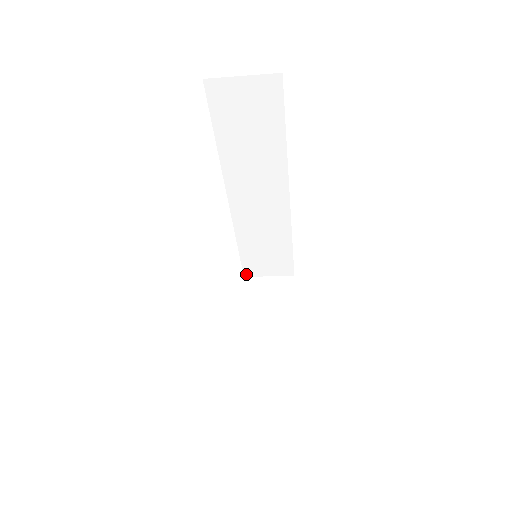
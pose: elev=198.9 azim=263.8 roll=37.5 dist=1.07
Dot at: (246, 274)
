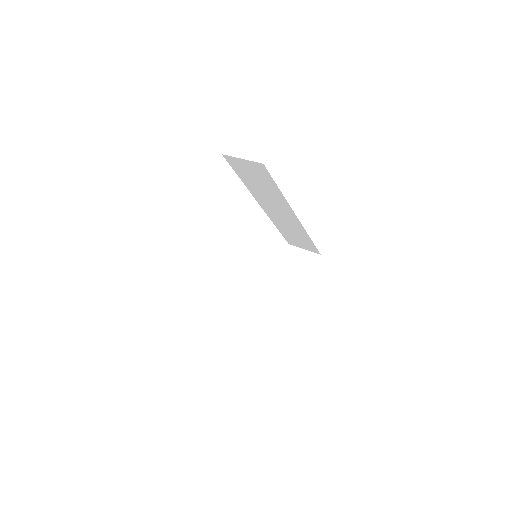
Dot at: (289, 243)
